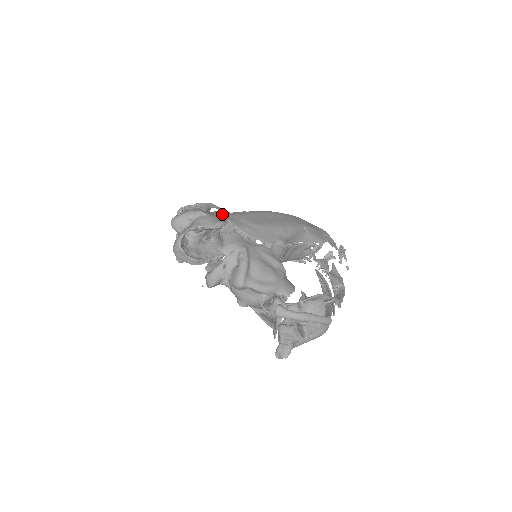
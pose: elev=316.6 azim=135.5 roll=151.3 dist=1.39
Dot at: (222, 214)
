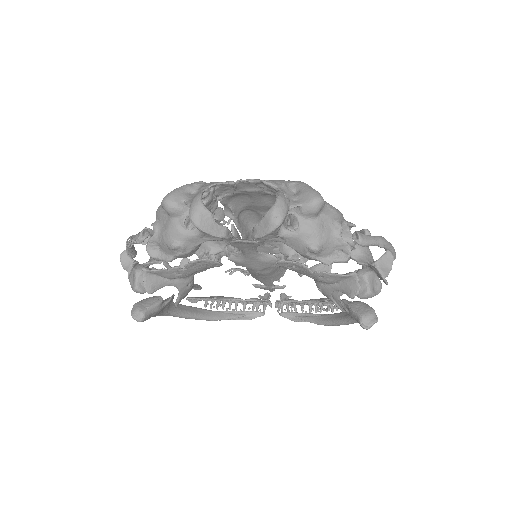
Dot at: occluded
